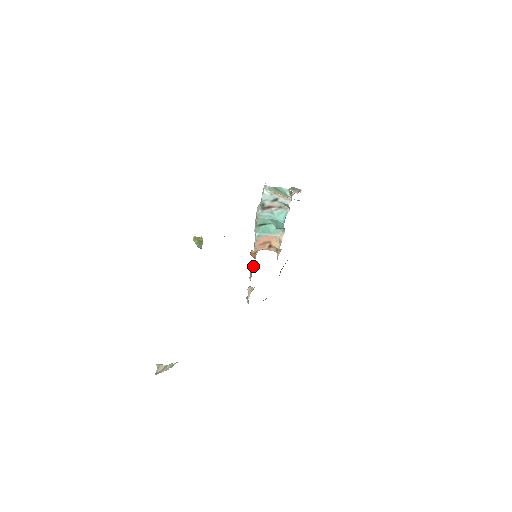
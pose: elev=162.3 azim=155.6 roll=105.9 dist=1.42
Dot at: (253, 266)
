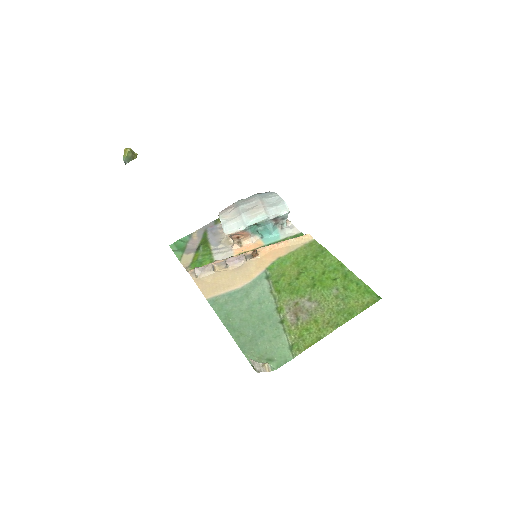
Dot at: (247, 261)
